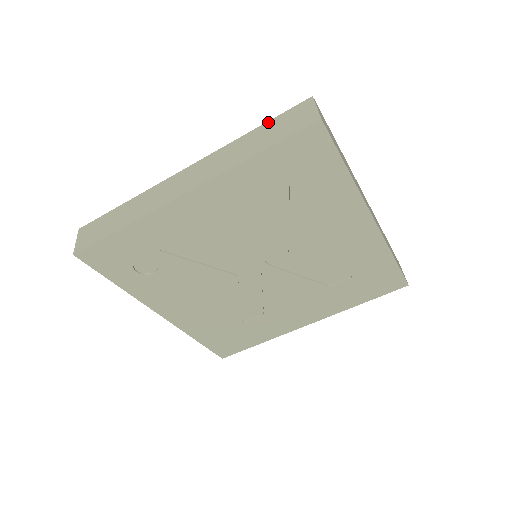
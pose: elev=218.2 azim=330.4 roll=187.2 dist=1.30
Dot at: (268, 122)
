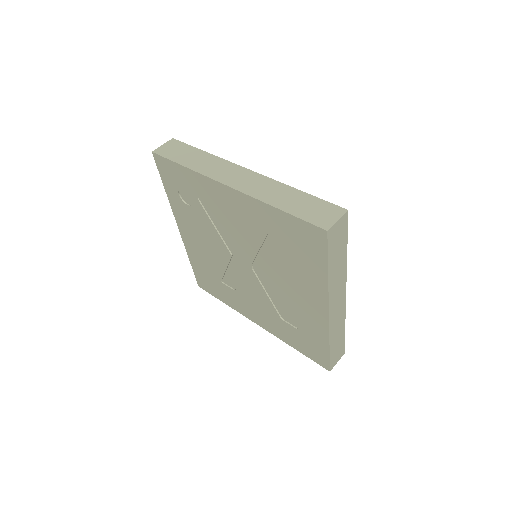
Dot at: (312, 196)
